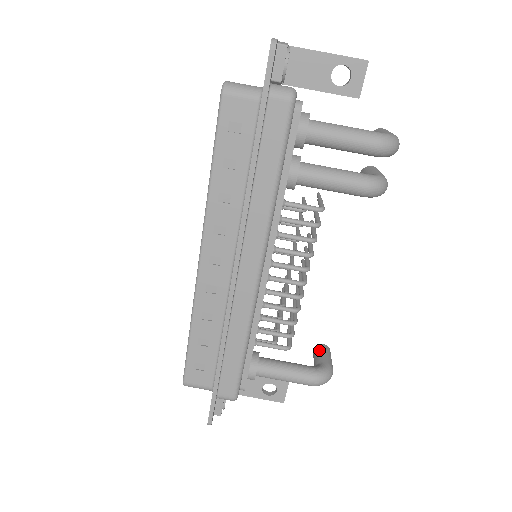
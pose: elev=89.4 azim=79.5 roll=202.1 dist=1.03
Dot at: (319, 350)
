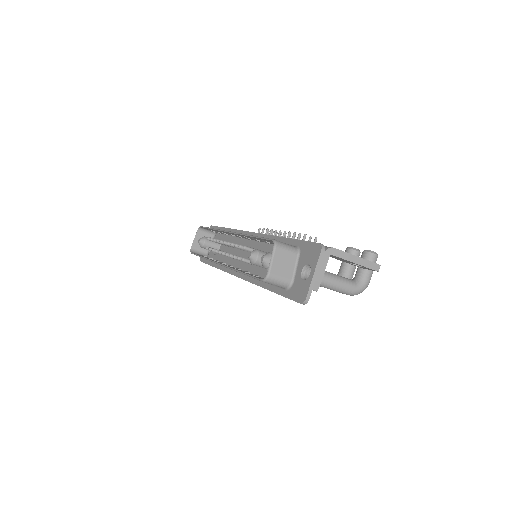
Dot at: occluded
